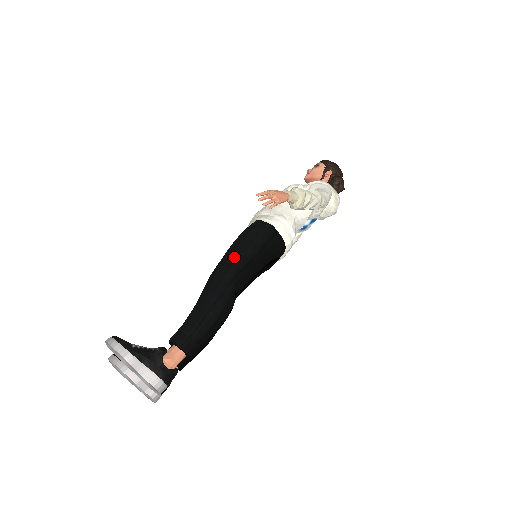
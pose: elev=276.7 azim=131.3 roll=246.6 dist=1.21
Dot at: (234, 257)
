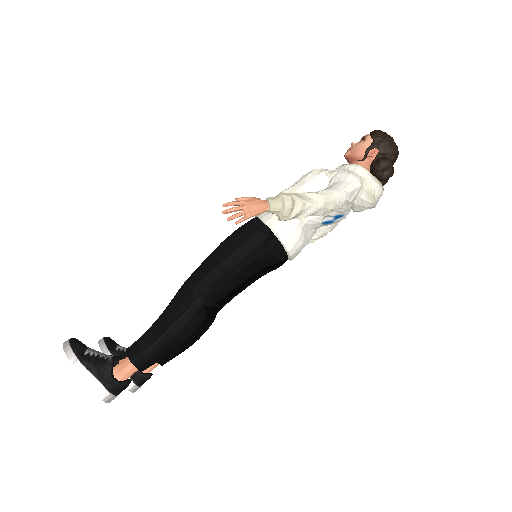
Dot at: (212, 265)
